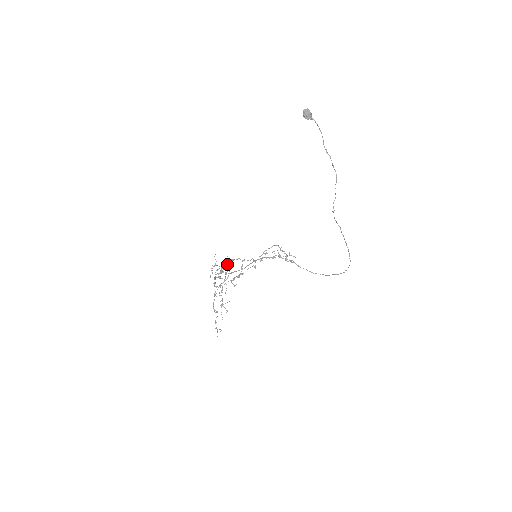
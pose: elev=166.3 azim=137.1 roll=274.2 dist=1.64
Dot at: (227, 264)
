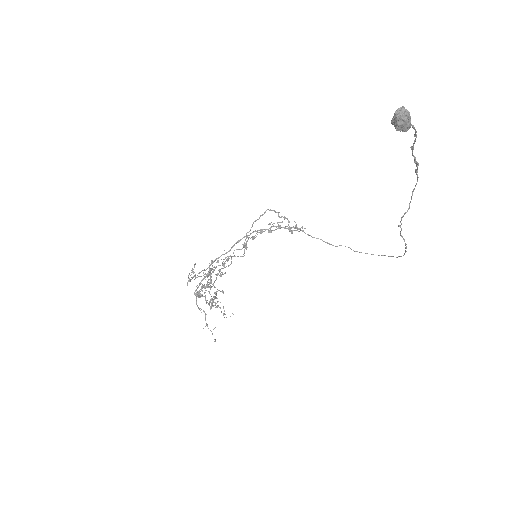
Dot at: occluded
